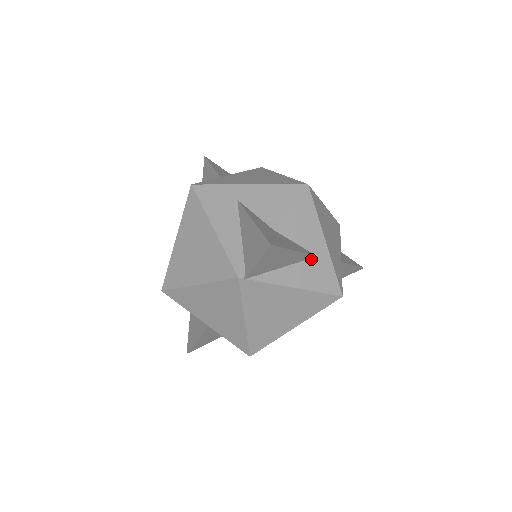
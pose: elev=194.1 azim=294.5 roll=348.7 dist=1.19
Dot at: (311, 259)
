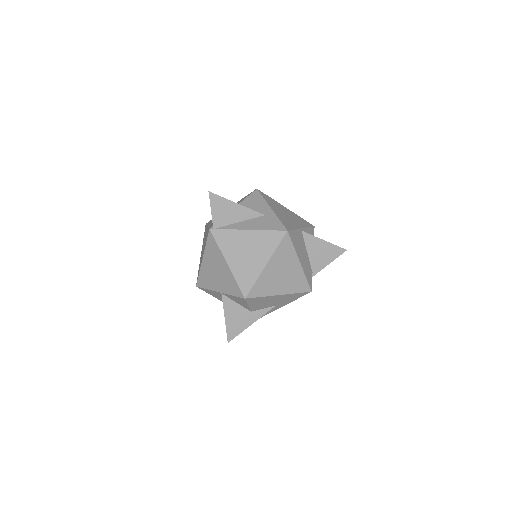
Dot at: (261, 217)
